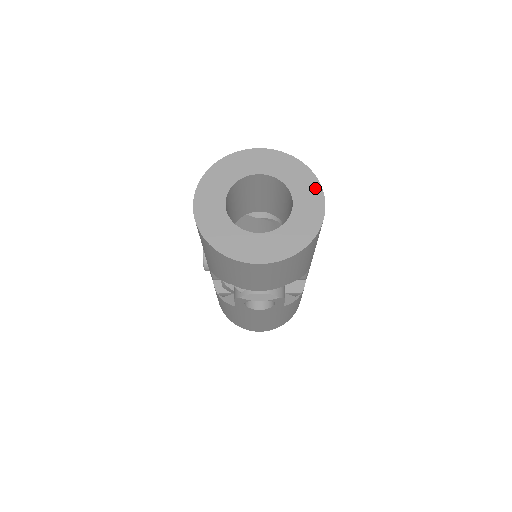
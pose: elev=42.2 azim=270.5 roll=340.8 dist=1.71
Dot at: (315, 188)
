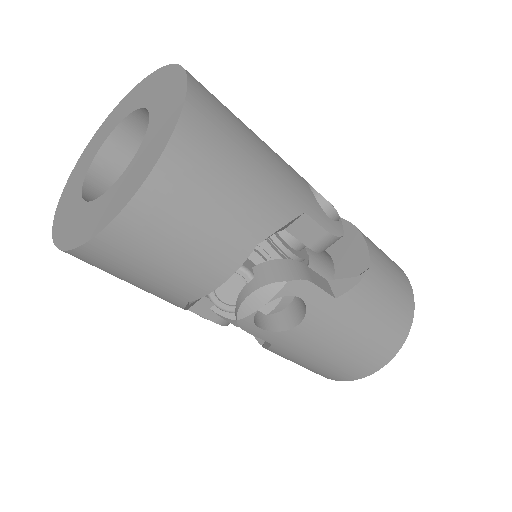
Dot at: (173, 75)
